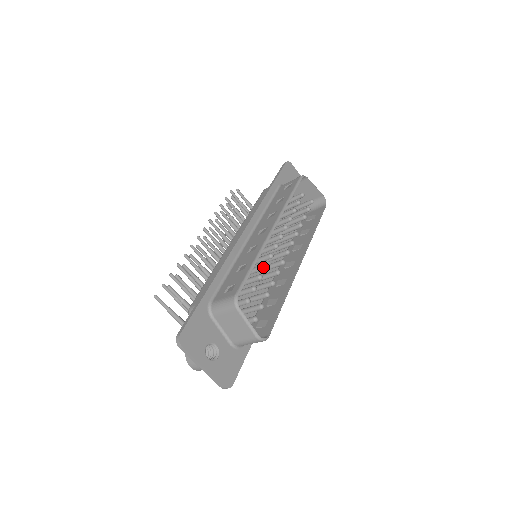
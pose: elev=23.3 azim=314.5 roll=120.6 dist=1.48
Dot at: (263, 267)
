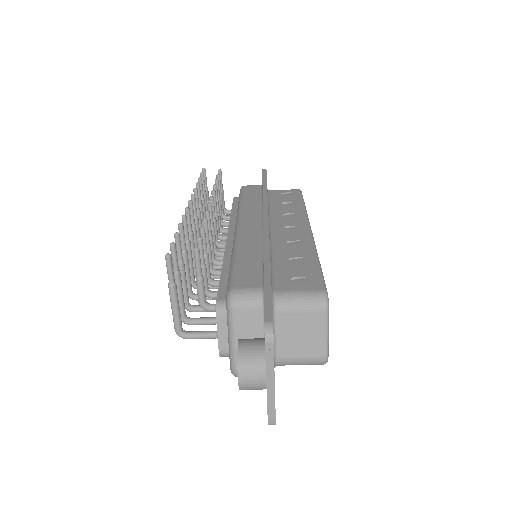
Dot at: occluded
